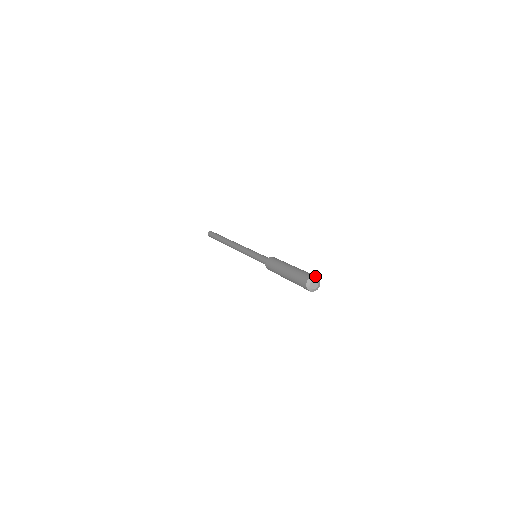
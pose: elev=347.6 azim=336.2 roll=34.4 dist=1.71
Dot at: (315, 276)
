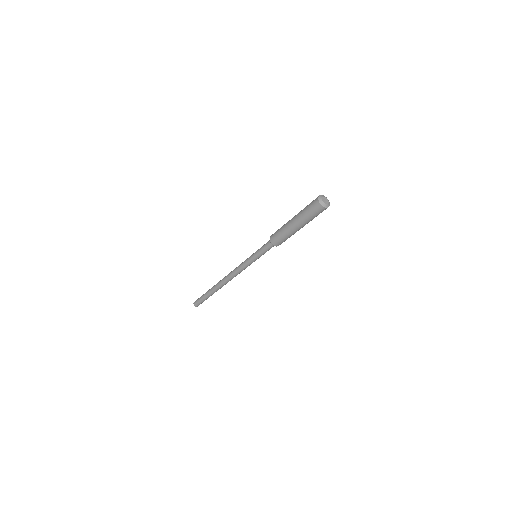
Dot at: (320, 195)
